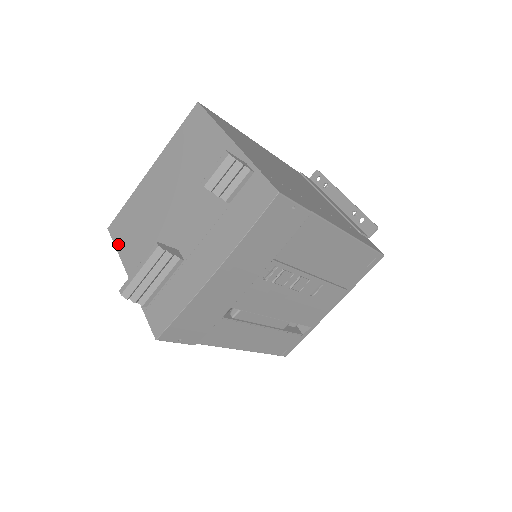
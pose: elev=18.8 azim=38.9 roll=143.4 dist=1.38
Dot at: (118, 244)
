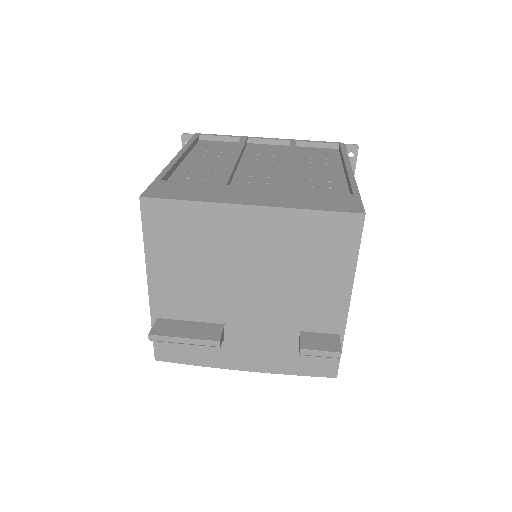
Dot at: (149, 238)
